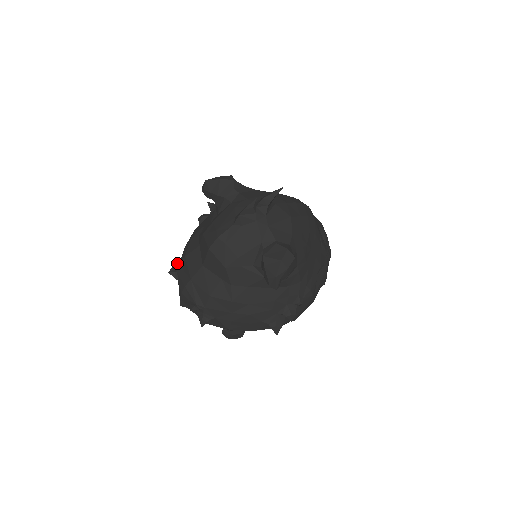
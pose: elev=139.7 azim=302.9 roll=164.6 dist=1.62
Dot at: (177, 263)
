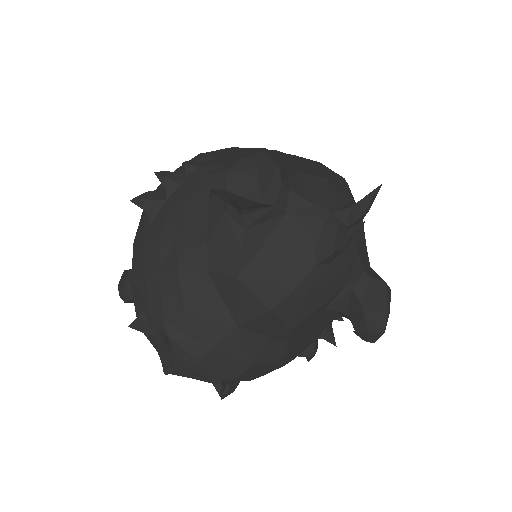
Dot at: (146, 311)
